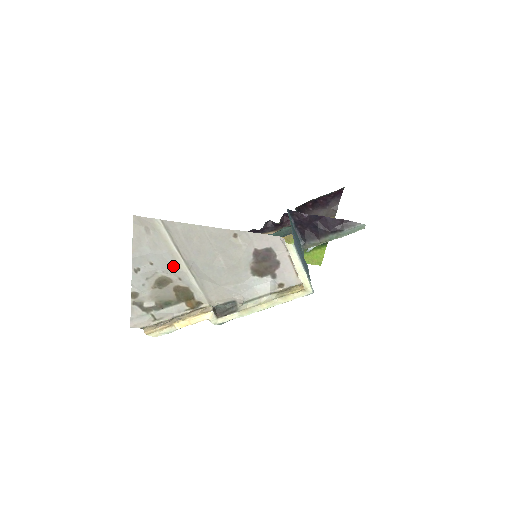
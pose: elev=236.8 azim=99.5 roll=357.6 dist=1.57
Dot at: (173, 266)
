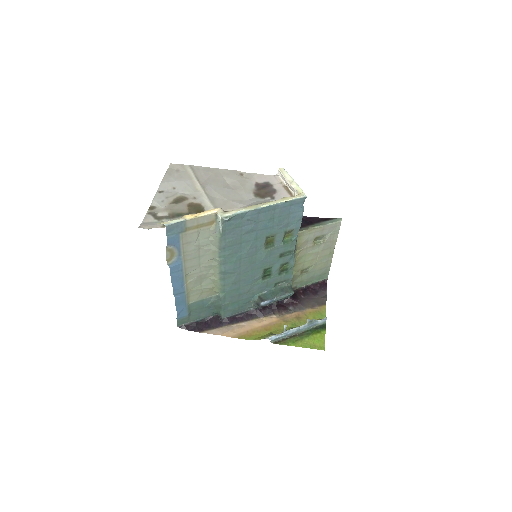
Dot at: (191, 189)
